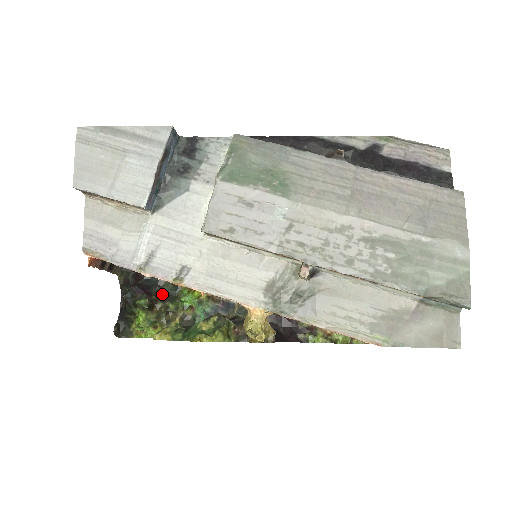
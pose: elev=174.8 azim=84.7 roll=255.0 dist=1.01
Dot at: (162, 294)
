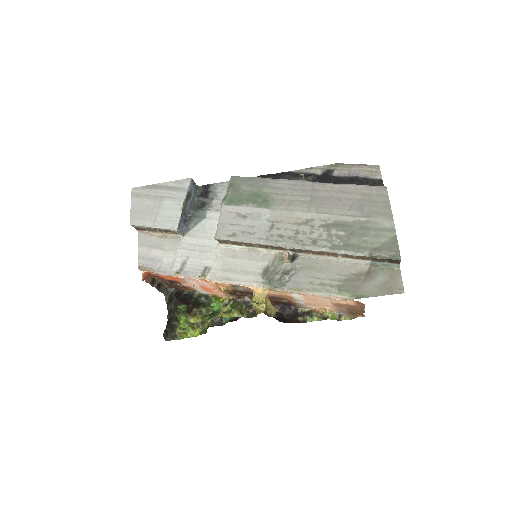
Dot at: (196, 303)
